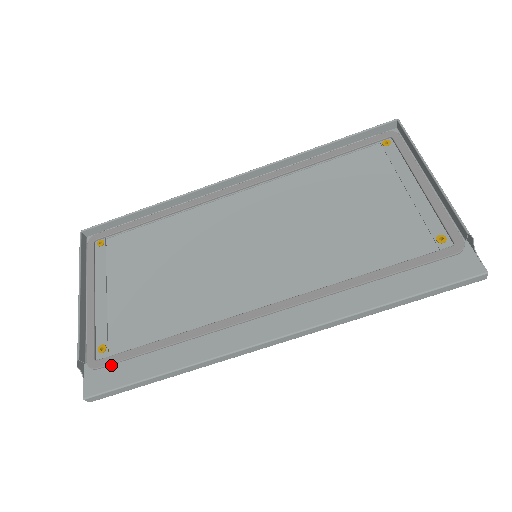
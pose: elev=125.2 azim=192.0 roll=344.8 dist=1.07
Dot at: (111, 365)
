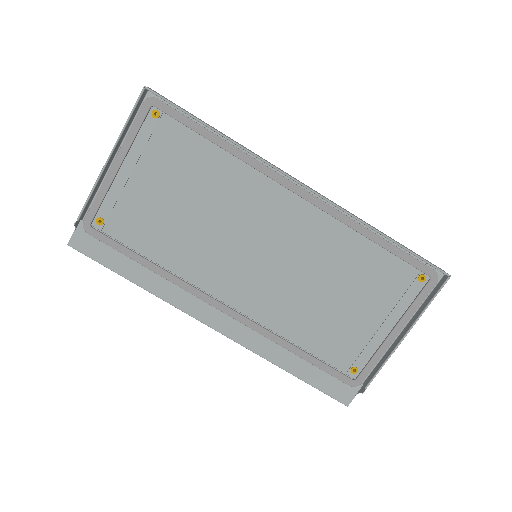
Dot at: (100, 240)
